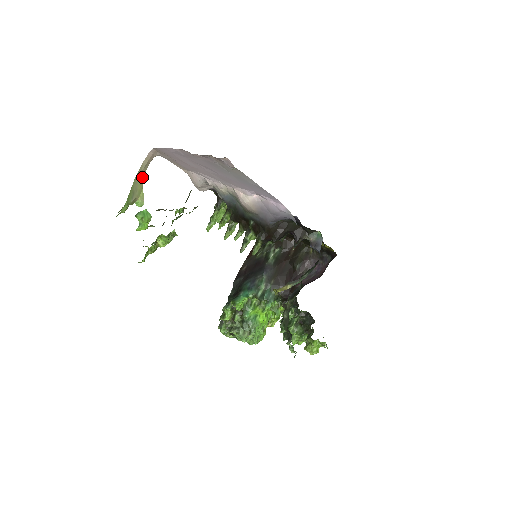
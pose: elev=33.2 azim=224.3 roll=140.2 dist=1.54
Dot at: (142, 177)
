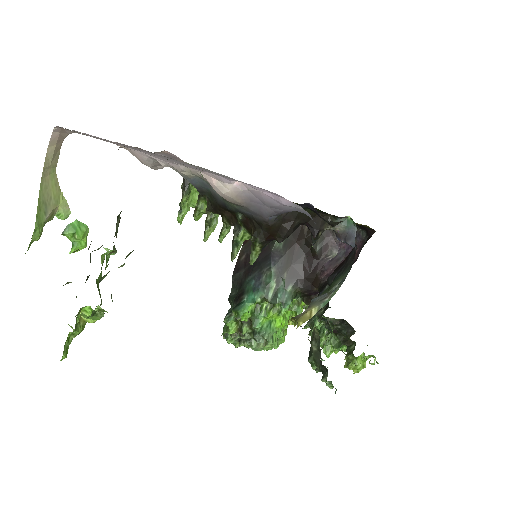
Dot at: (54, 174)
